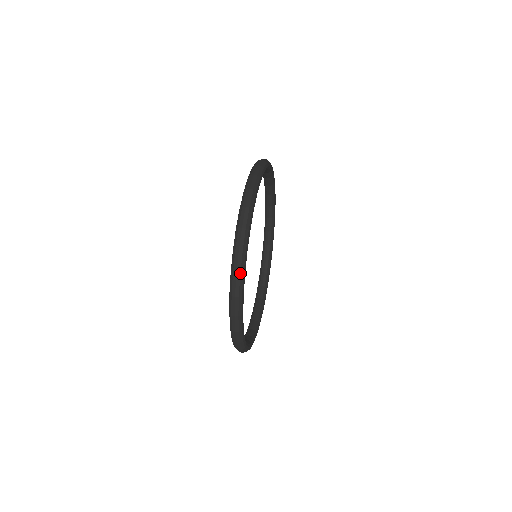
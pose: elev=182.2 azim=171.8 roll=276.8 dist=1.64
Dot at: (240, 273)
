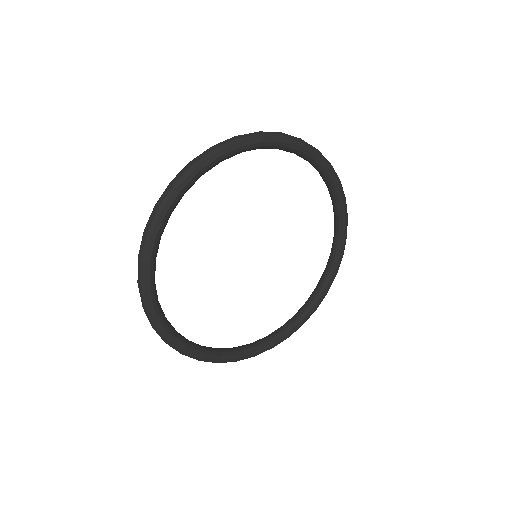
Dot at: (153, 326)
